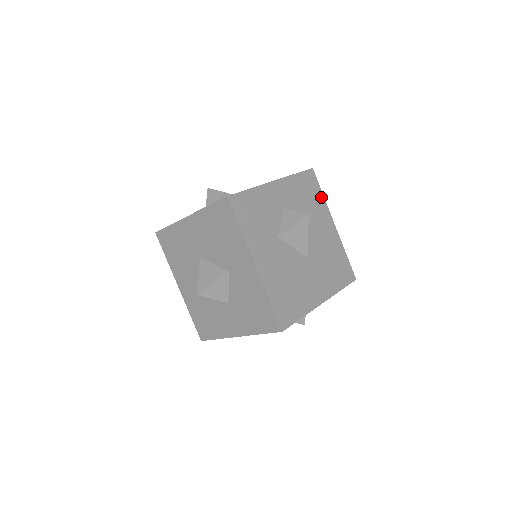
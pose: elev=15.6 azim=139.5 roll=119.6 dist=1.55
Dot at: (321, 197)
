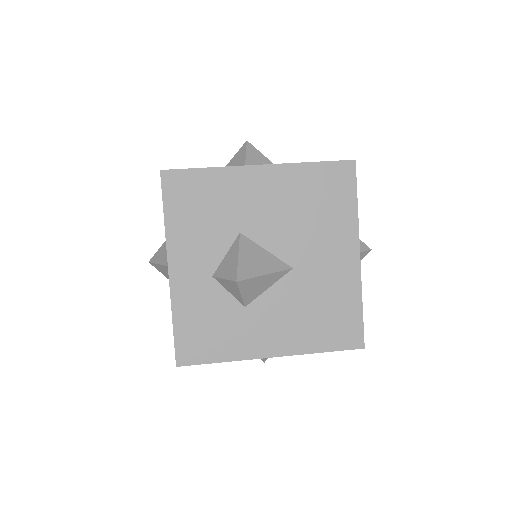
Dot at: occluded
